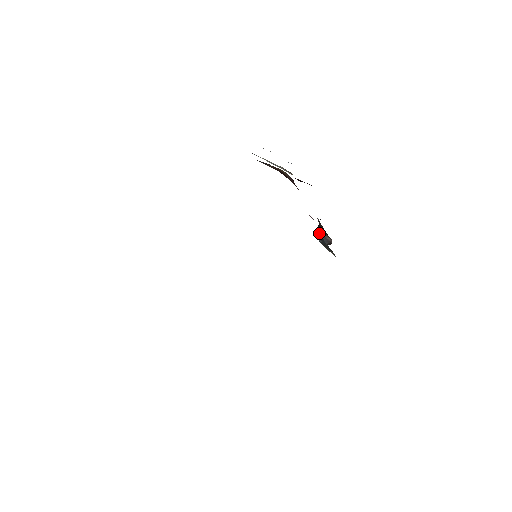
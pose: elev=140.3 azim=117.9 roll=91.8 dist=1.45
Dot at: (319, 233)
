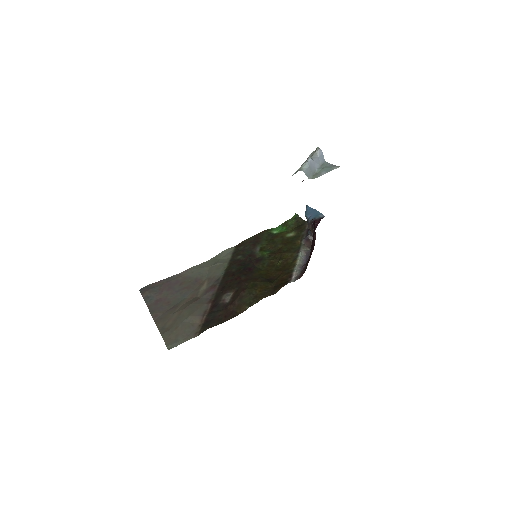
Dot at: (309, 229)
